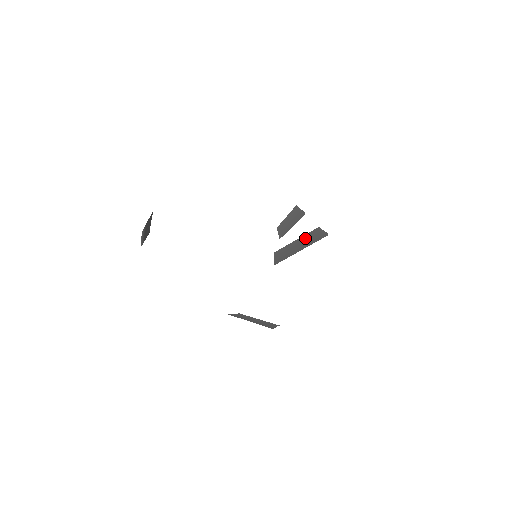
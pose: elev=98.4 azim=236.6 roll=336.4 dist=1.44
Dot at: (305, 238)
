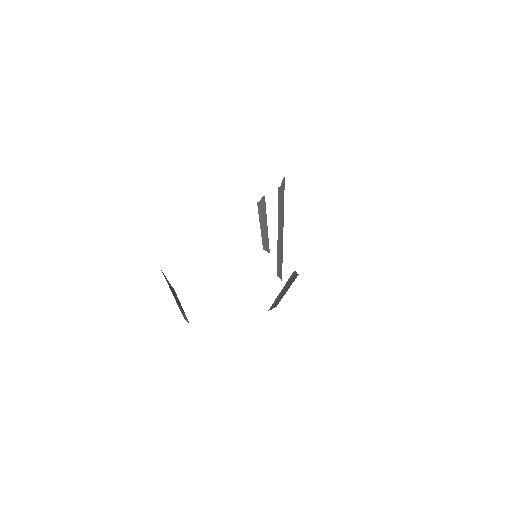
Dot at: (279, 220)
